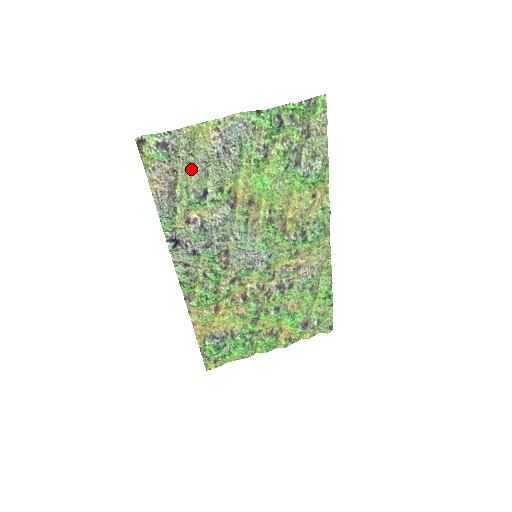
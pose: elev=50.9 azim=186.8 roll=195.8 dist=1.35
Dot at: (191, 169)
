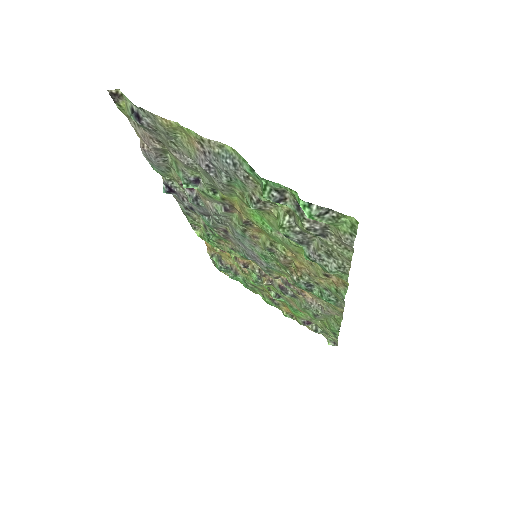
Dot at: (176, 154)
